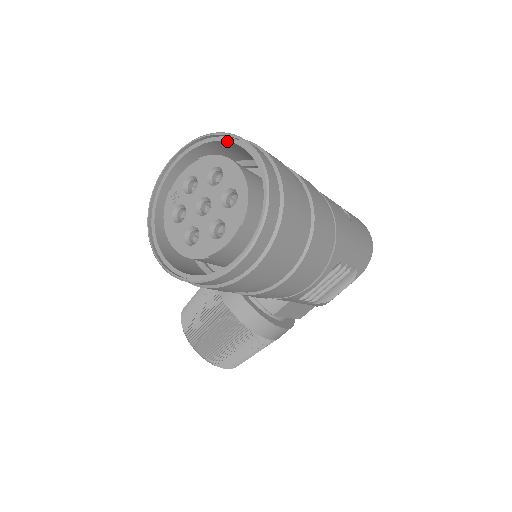
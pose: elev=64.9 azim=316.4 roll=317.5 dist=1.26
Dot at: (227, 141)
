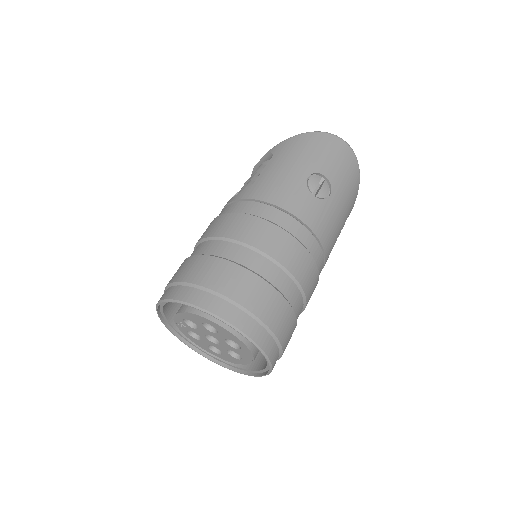
Dot at: (204, 310)
